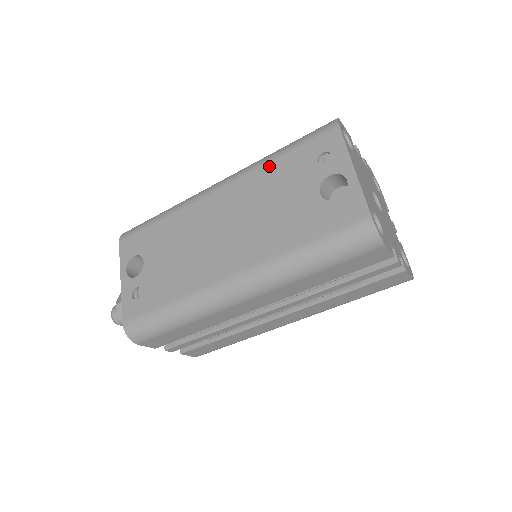
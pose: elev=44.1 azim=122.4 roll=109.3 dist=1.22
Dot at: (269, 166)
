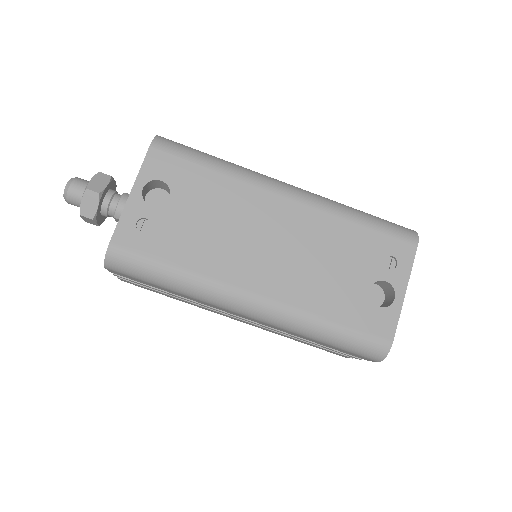
Dot at: (346, 223)
